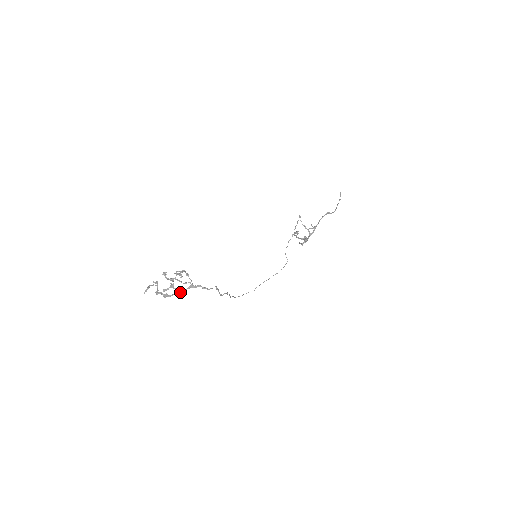
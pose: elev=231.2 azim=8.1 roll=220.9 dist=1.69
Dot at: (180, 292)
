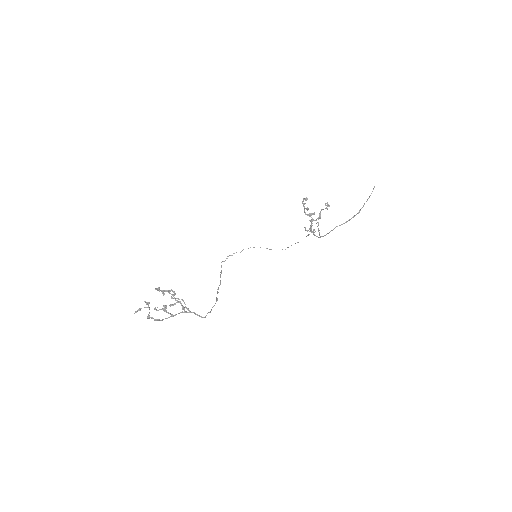
Dot at: (172, 316)
